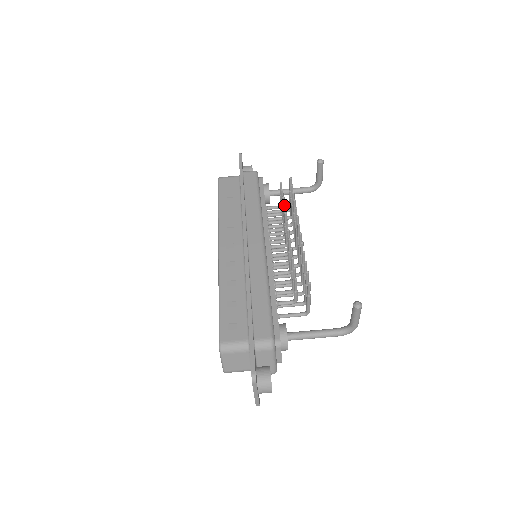
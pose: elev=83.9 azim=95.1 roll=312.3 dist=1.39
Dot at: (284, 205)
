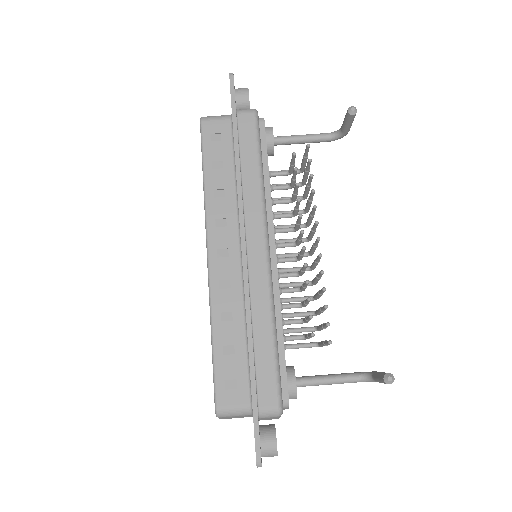
Dot at: (299, 200)
